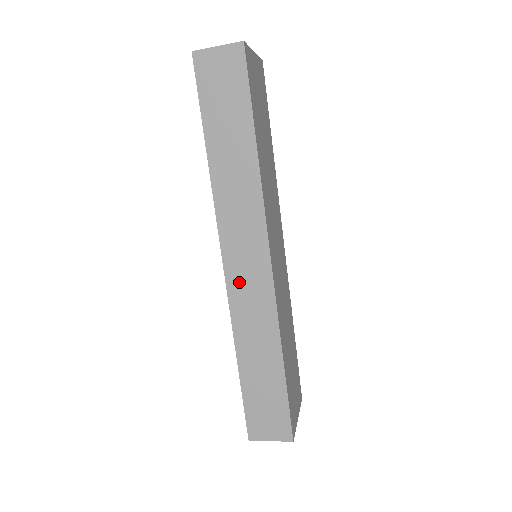
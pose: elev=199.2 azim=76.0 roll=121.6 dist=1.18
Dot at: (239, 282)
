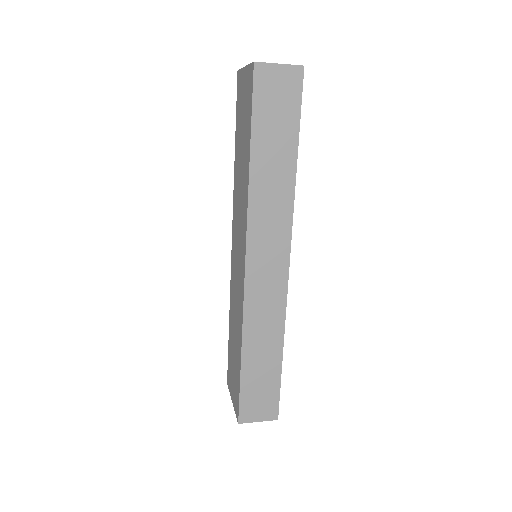
Dot at: (257, 283)
